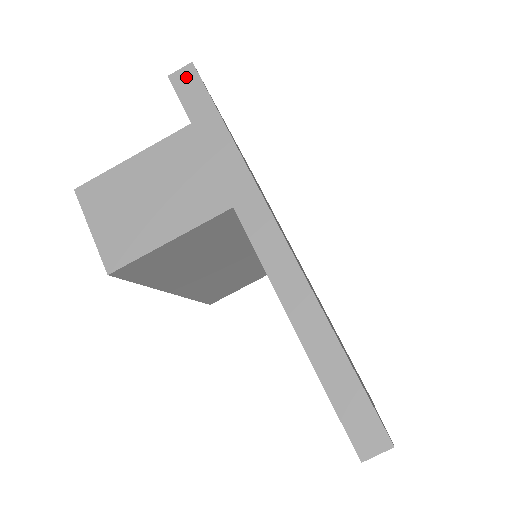
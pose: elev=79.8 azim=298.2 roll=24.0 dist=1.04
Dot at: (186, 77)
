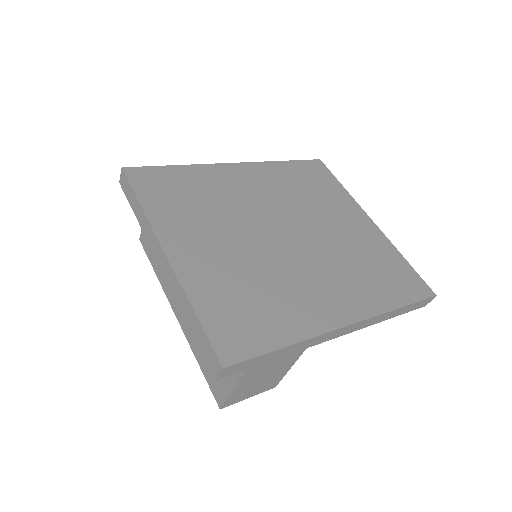
Dot at: (229, 371)
